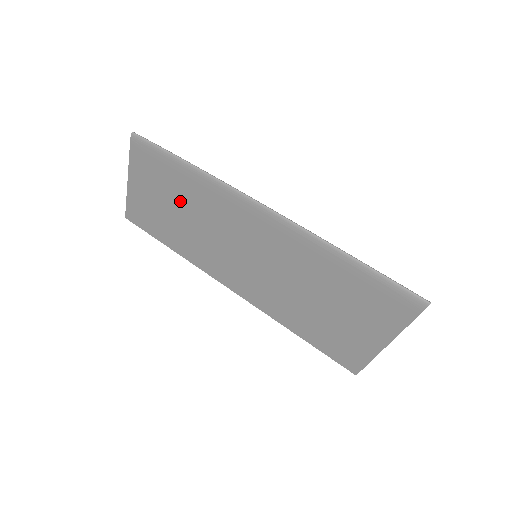
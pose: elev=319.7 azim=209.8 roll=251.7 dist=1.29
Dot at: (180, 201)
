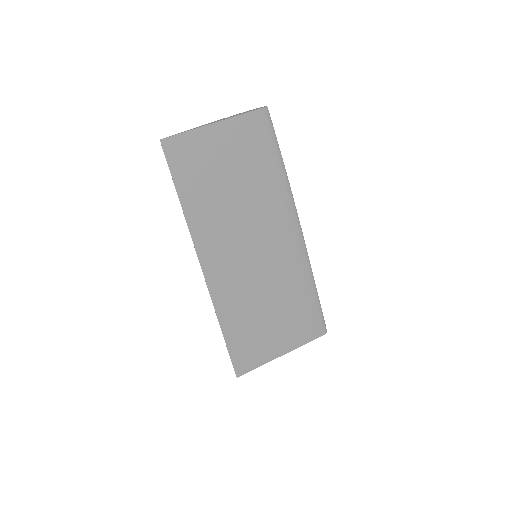
Dot at: (246, 179)
